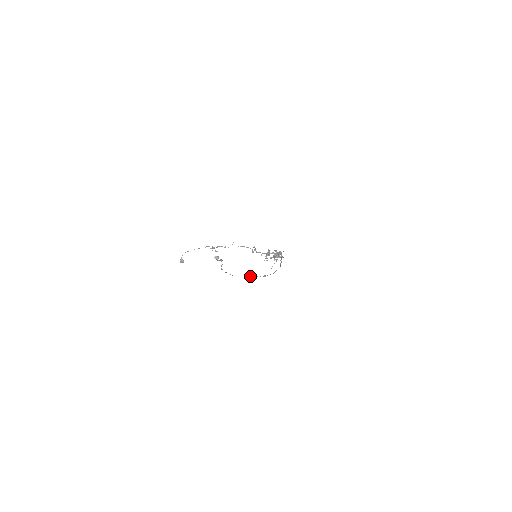
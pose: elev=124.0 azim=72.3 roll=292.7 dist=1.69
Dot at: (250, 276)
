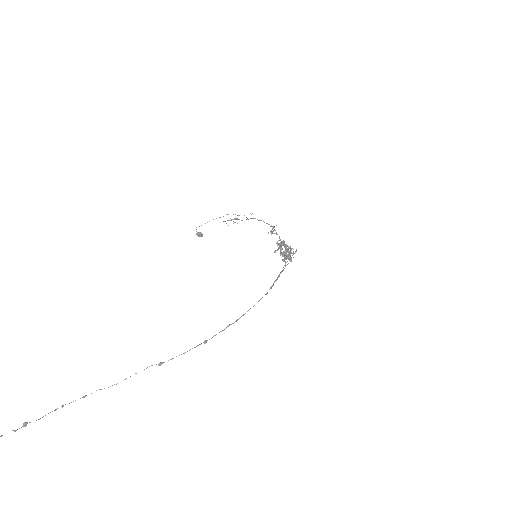
Dot at: (159, 364)
